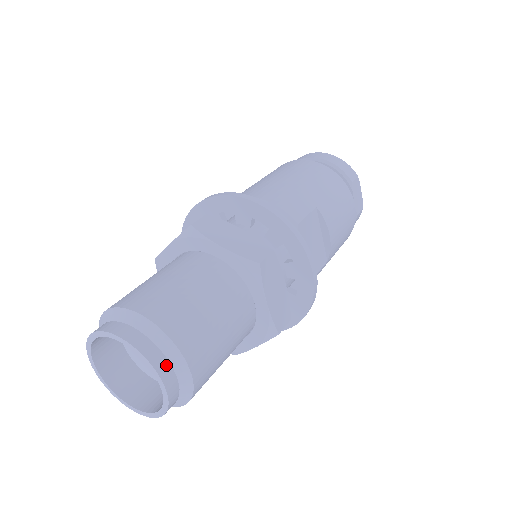
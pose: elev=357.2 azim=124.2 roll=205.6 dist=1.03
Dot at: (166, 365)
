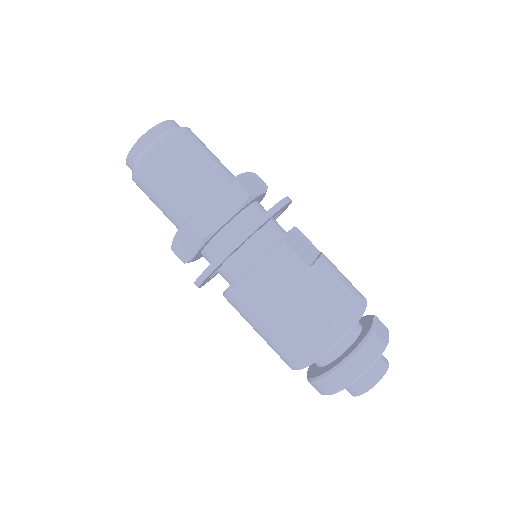
Dot at: (179, 126)
